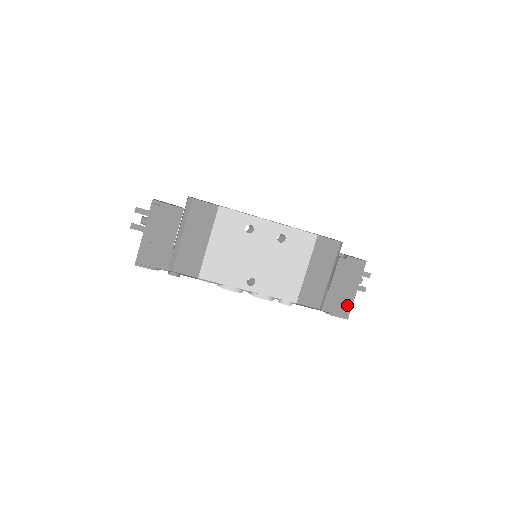
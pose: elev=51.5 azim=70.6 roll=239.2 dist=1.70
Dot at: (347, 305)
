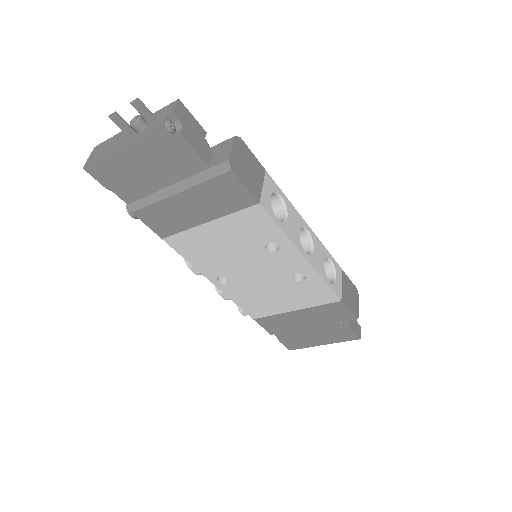
Dot at: (301, 345)
